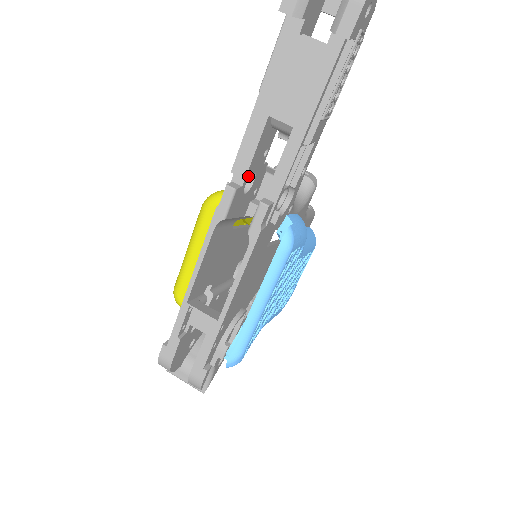
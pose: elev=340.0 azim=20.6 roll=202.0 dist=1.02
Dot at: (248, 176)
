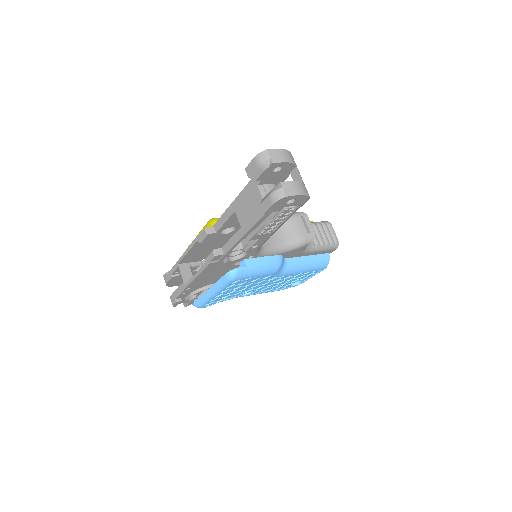
Dot at: (223, 229)
